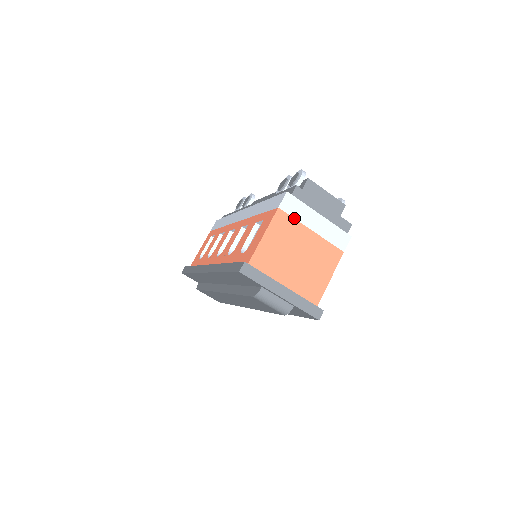
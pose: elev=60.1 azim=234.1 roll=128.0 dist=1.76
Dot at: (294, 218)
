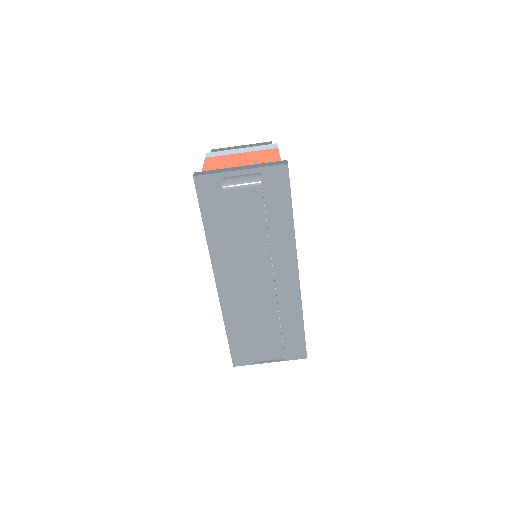
Dot at: (222, 156)
